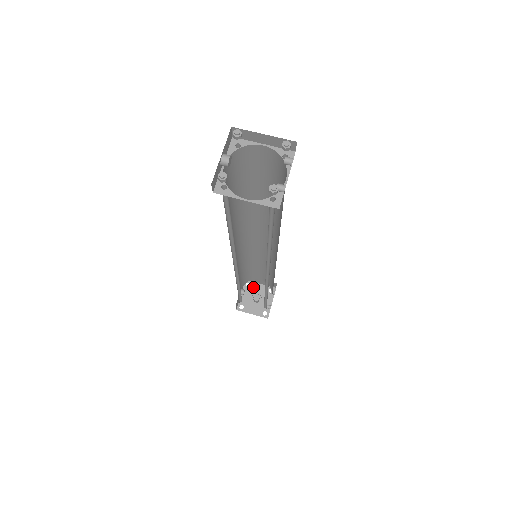
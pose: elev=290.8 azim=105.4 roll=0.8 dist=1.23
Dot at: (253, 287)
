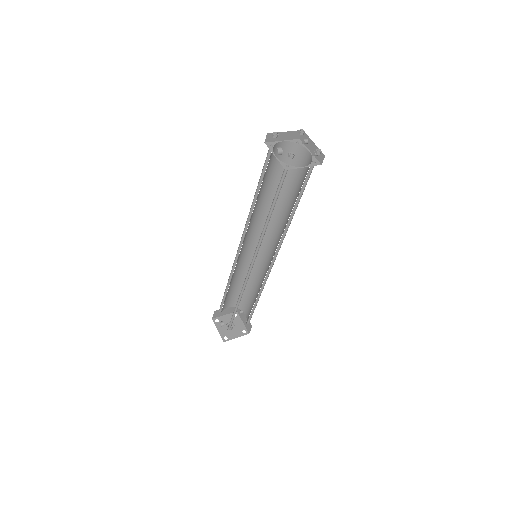
Dot at: (222, 320)
